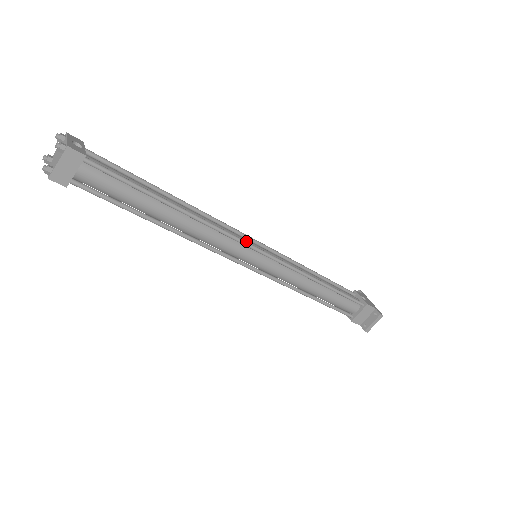
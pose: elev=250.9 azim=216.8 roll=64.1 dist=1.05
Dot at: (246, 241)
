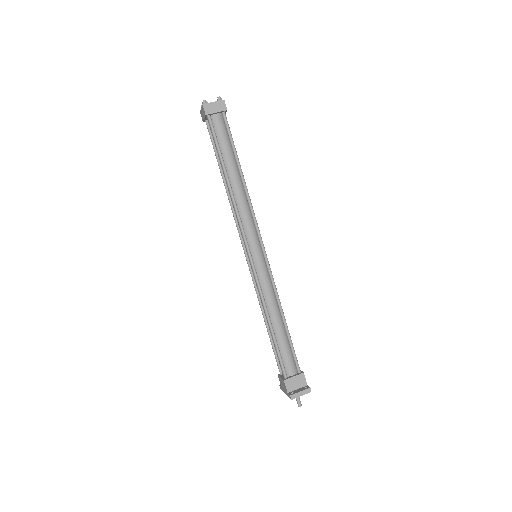
Dot at: occluded
